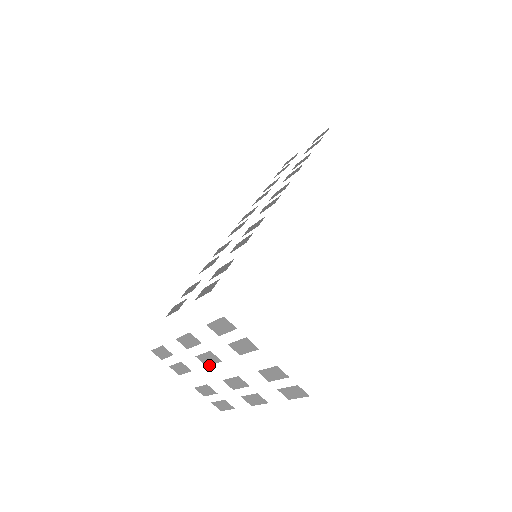
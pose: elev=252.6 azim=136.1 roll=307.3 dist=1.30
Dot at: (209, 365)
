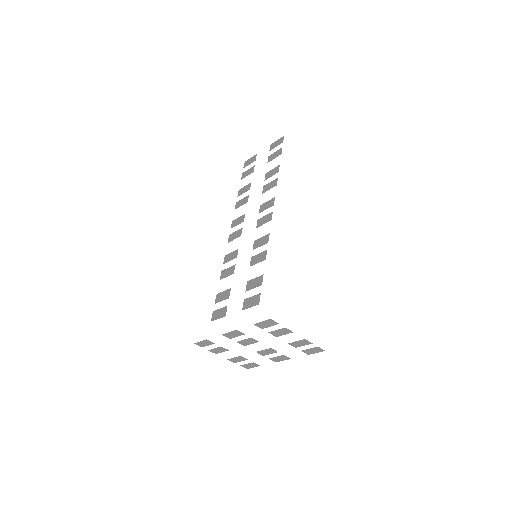
Dot at: occluded
